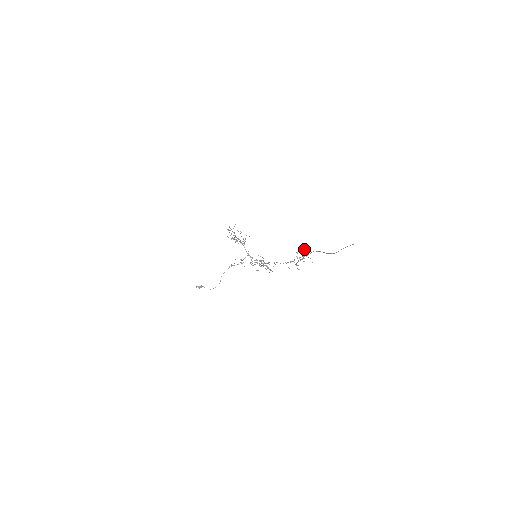
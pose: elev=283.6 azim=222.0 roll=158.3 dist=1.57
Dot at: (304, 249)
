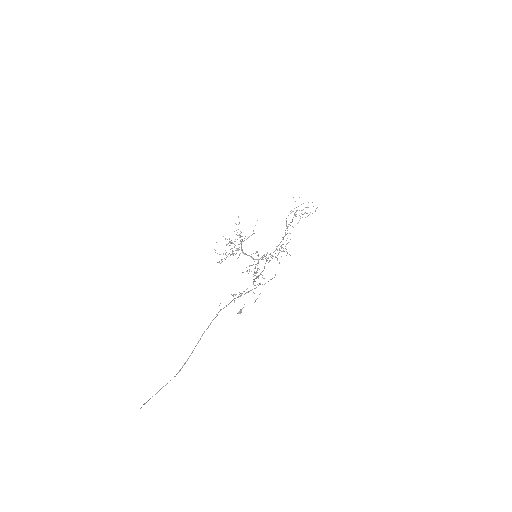
Dot at: occluded
